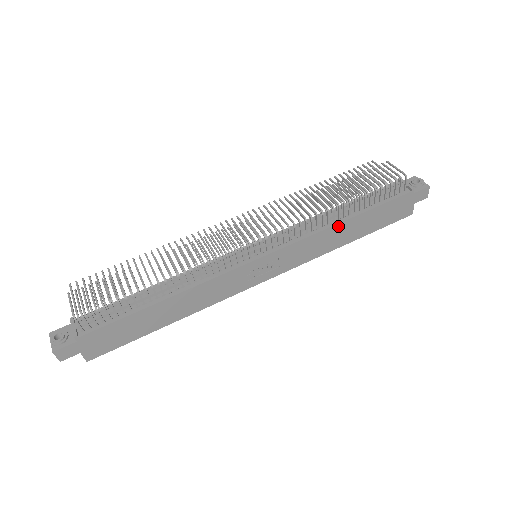
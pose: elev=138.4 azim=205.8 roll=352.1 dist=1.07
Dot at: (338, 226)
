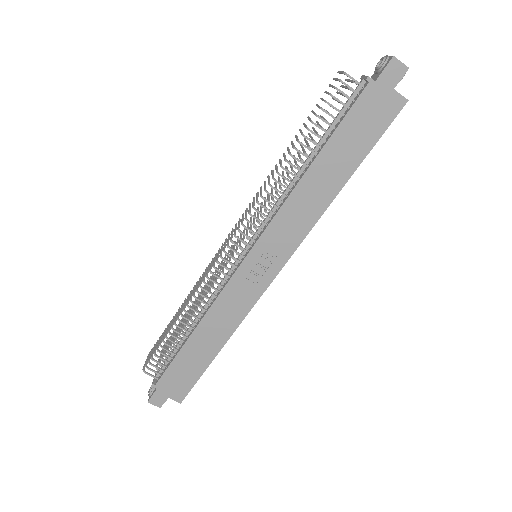
Dot at: (304, 181)
